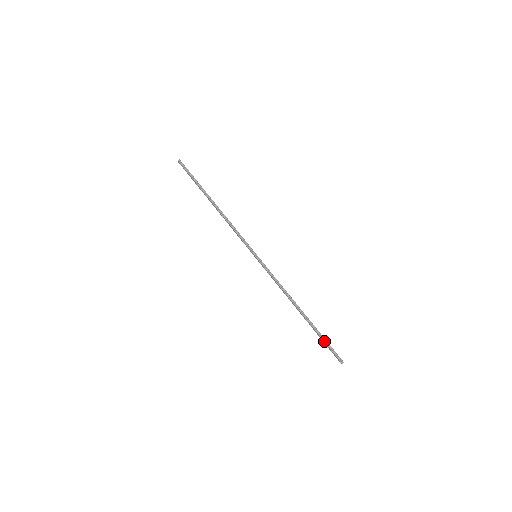
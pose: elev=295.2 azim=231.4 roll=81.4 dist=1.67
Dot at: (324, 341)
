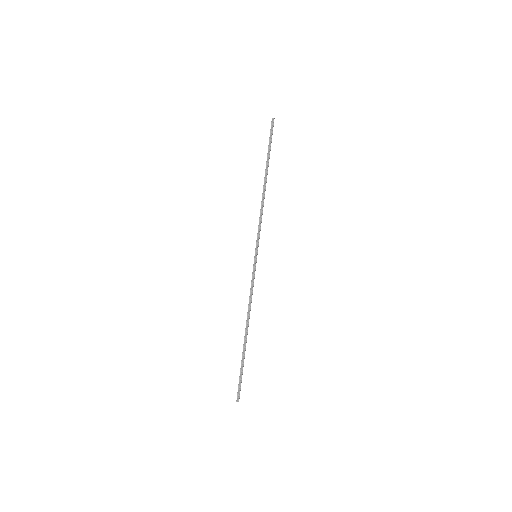
Dot at: (240, 371)
